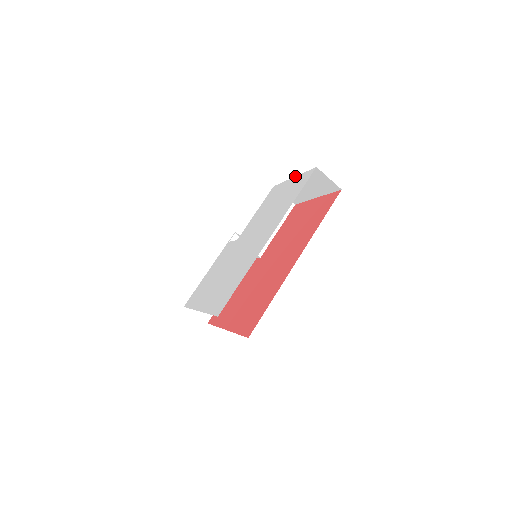
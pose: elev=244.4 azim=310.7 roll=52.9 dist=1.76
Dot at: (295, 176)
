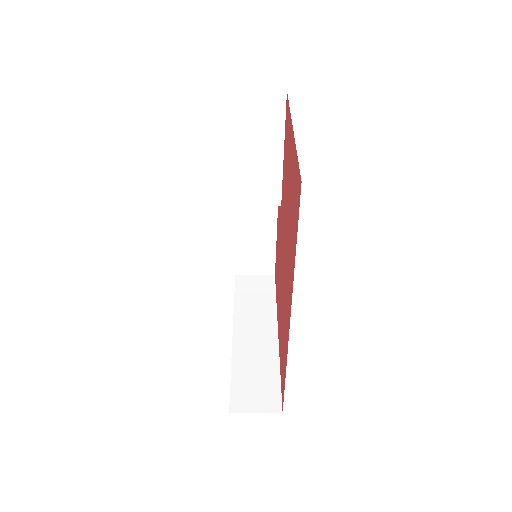
Dot at: occluded
